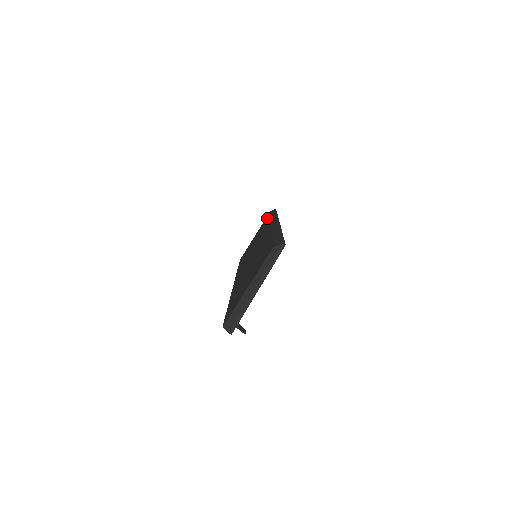
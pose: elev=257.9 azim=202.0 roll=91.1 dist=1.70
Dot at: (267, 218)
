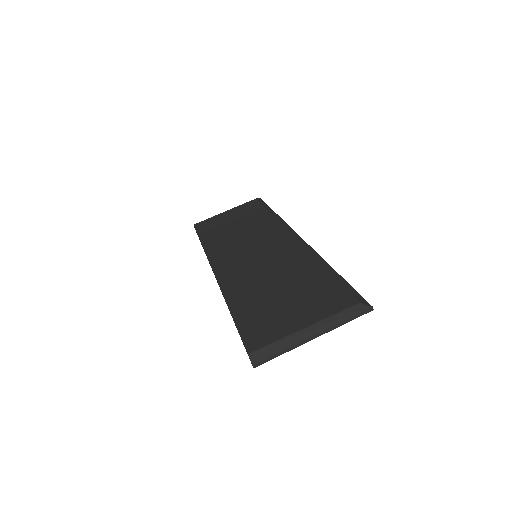
Dot at: (257, 207)
